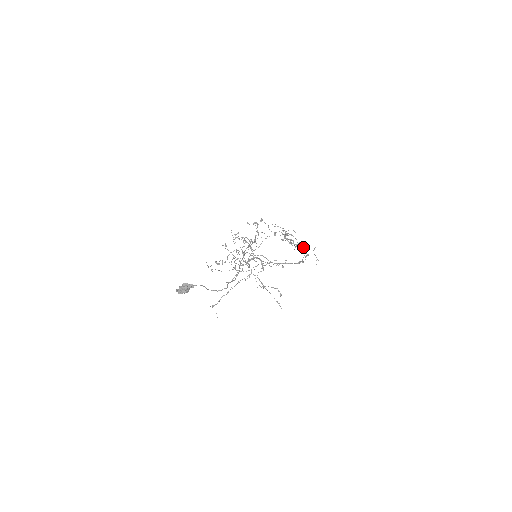
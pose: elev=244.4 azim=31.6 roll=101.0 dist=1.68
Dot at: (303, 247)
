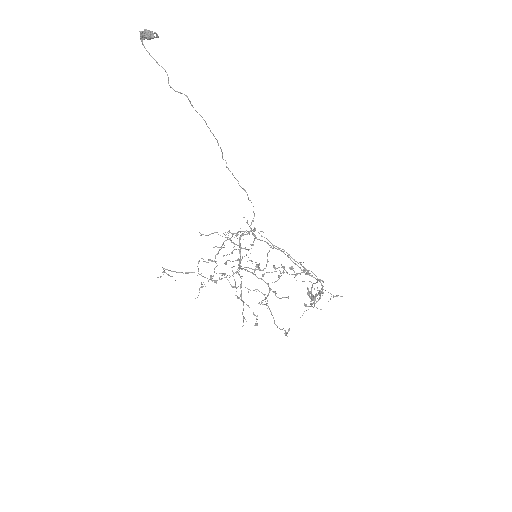
Dot at: (323, 293)
